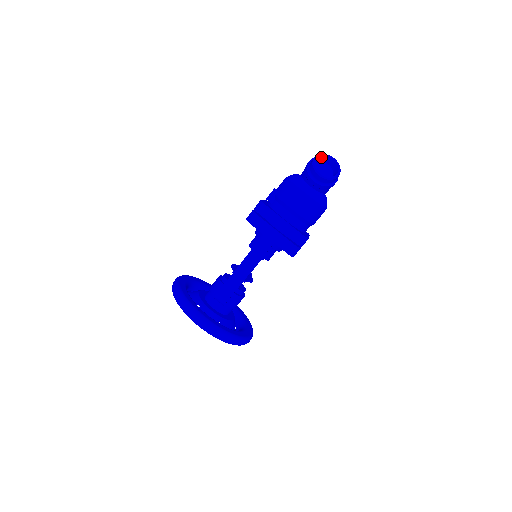
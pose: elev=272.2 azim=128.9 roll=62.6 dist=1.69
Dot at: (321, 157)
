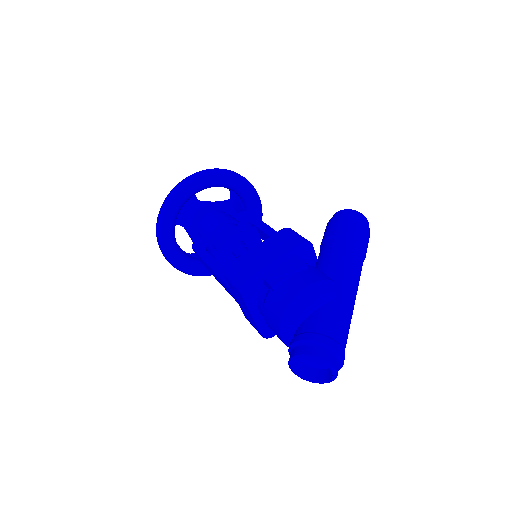
Dot at: (320, 358)
